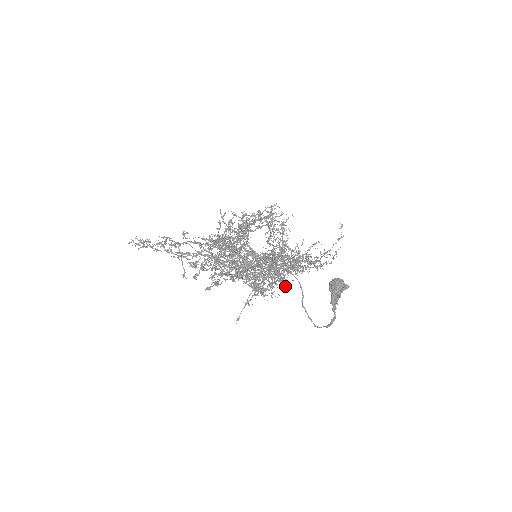
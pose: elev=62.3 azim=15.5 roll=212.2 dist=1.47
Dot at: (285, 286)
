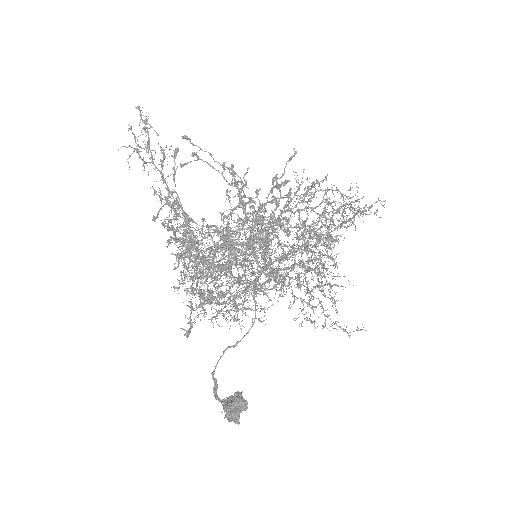
Dot at: (230, 325)
